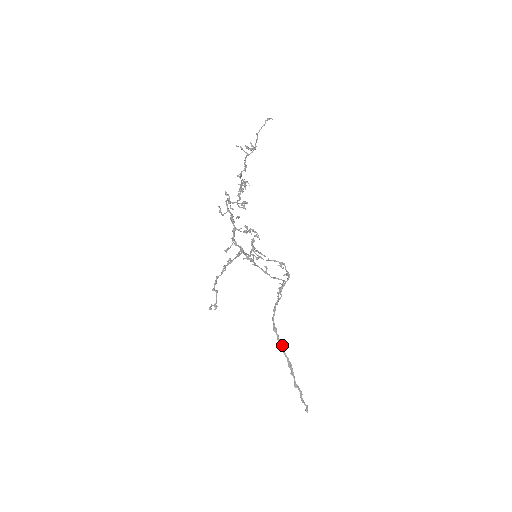
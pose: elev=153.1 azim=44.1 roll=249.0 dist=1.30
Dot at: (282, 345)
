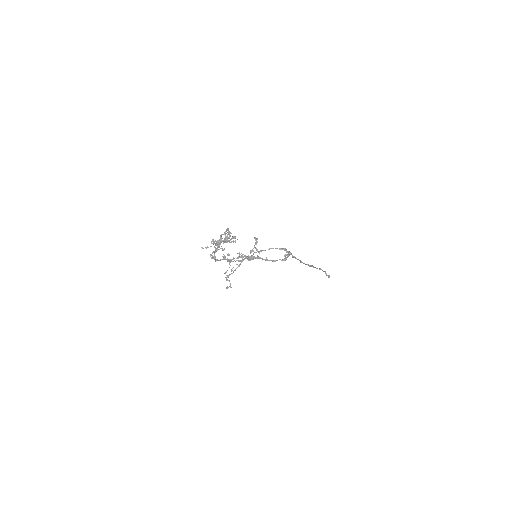
Dot at: (301, 262)
